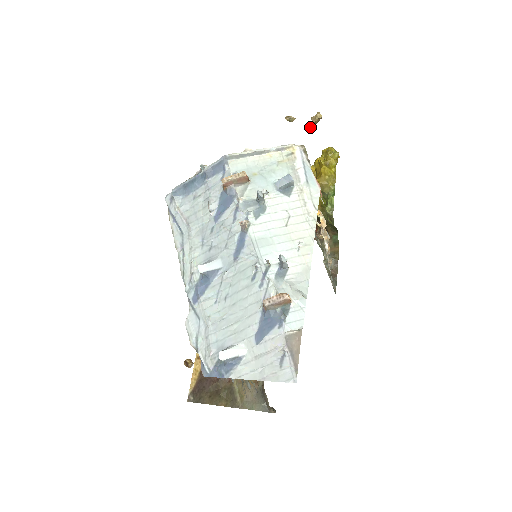
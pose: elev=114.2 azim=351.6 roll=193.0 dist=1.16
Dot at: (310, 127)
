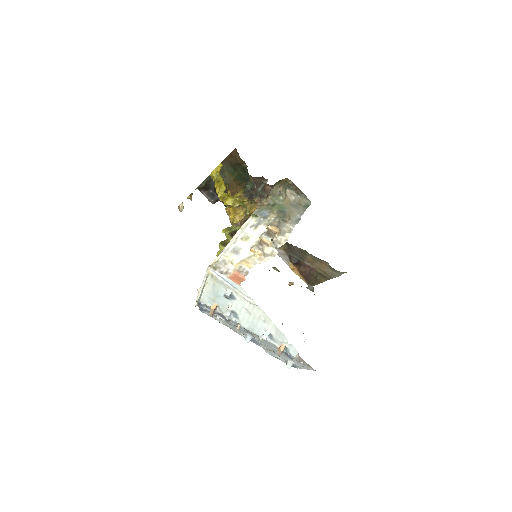
Dot at: (192, 194)
